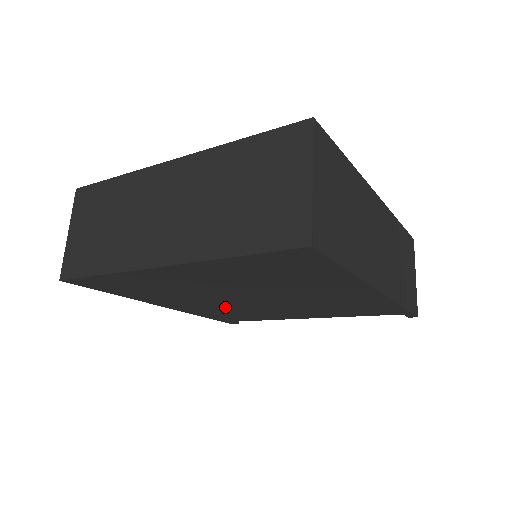
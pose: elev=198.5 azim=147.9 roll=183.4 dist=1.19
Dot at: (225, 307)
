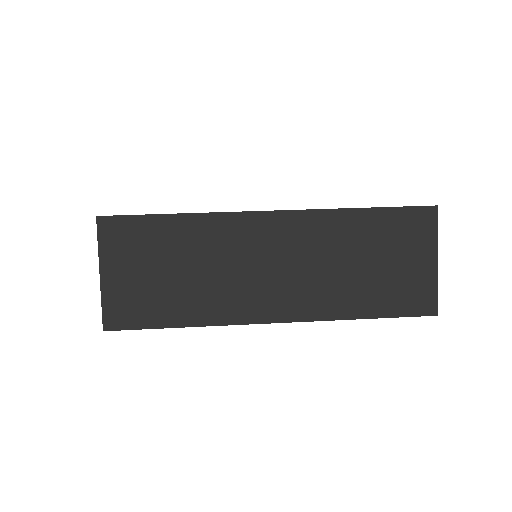
Dot at: occluded
